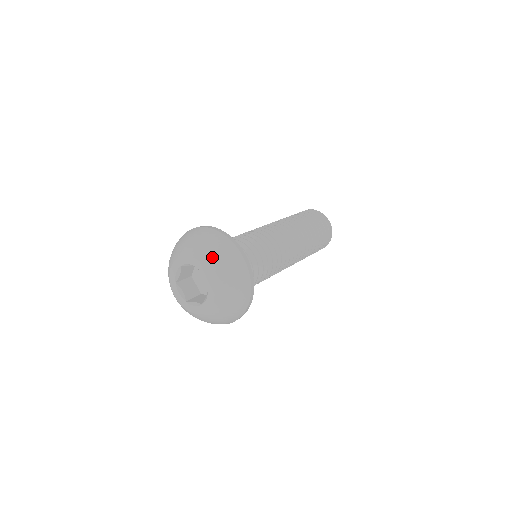
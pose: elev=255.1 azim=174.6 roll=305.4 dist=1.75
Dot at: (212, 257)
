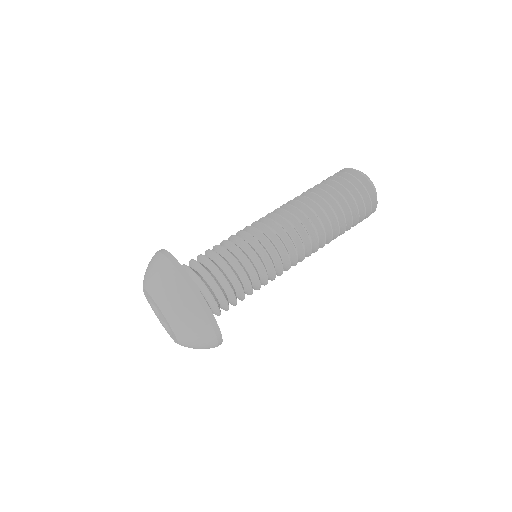
Dot at: (150, 280)
